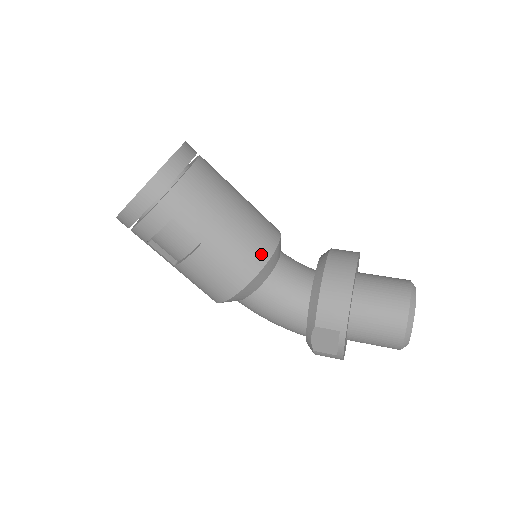
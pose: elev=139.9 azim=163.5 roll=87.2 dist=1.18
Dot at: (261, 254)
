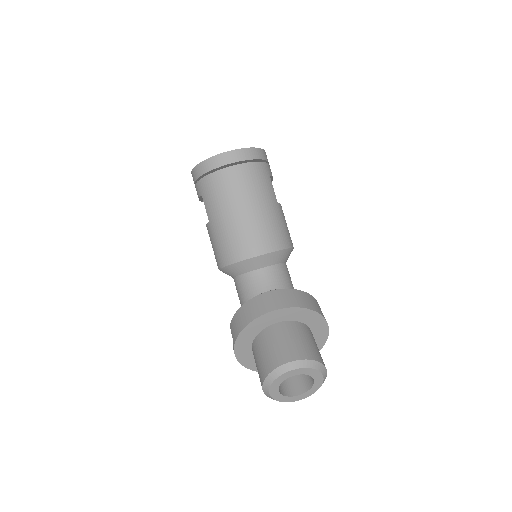
Dot at: (236, 254)
